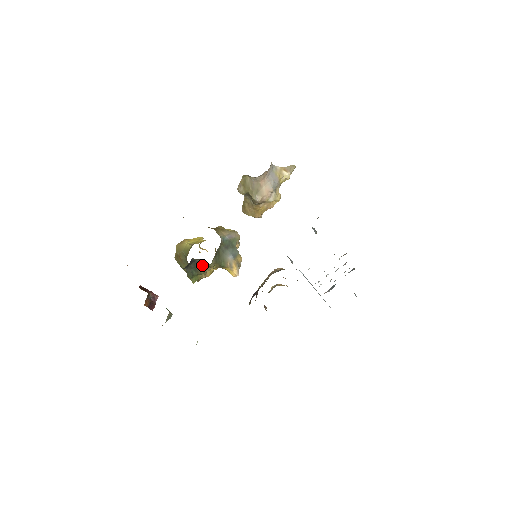
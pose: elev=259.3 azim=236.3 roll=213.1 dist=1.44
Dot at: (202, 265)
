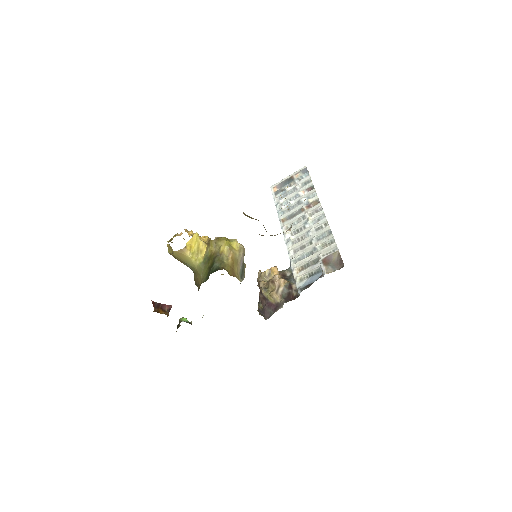
Dot at: occluded
